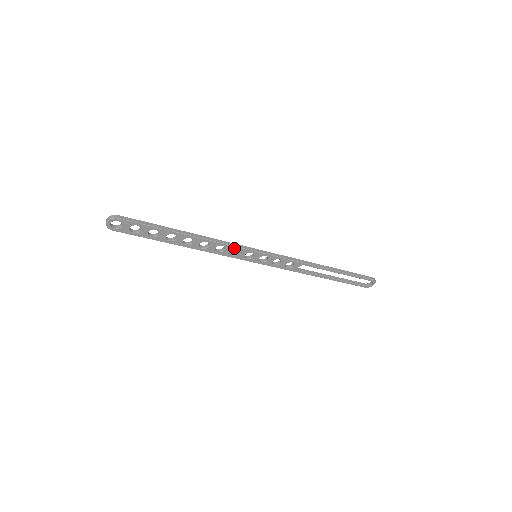
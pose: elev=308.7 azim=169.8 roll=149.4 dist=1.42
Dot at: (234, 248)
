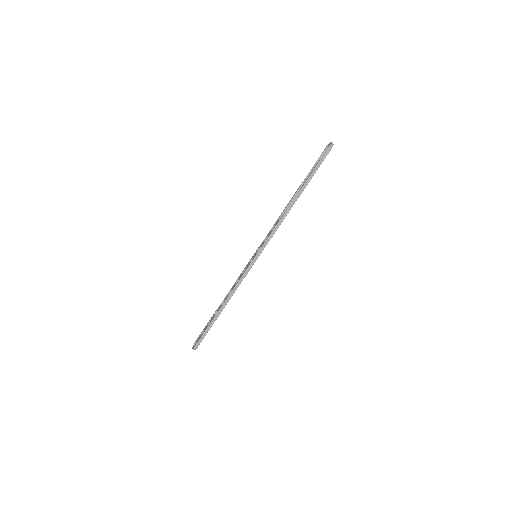
Dot at: (245, 276)
